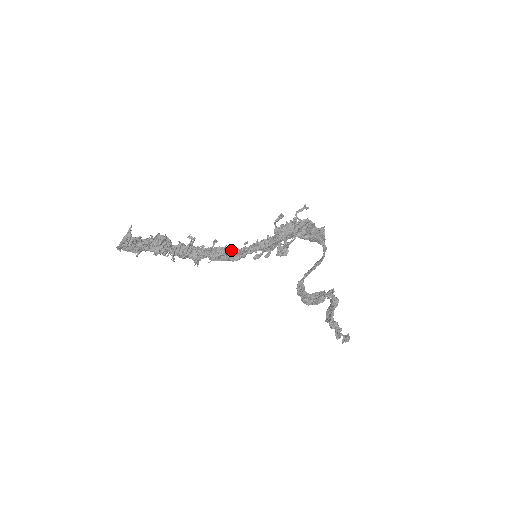
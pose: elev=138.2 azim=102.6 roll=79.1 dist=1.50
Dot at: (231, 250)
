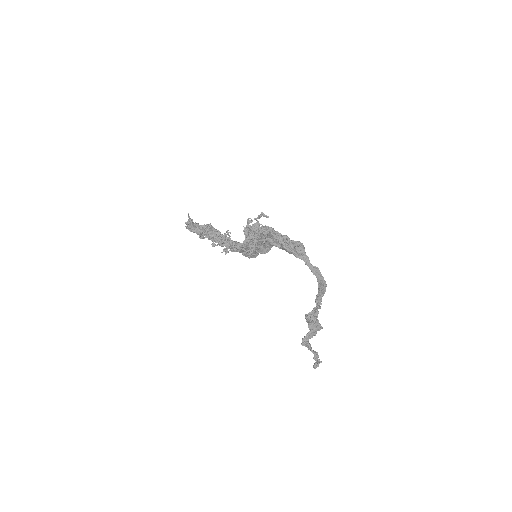
Dot at: occluded
